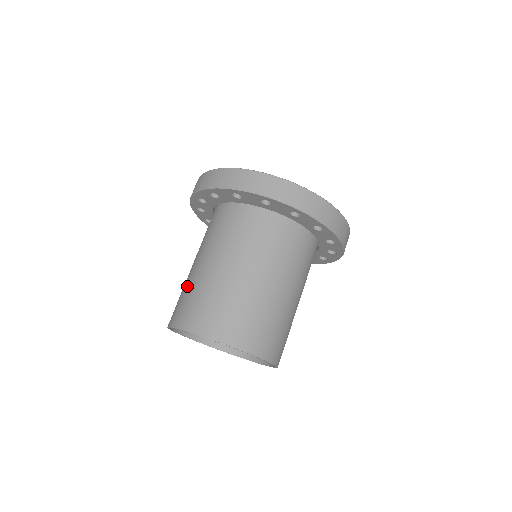
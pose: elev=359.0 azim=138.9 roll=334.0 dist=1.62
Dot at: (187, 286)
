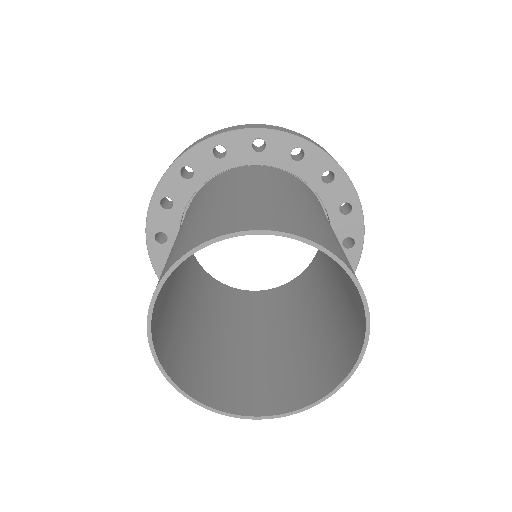
Dot at: (239, 204)
